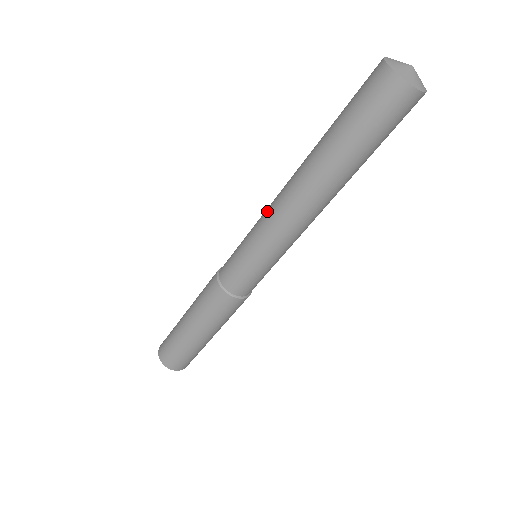
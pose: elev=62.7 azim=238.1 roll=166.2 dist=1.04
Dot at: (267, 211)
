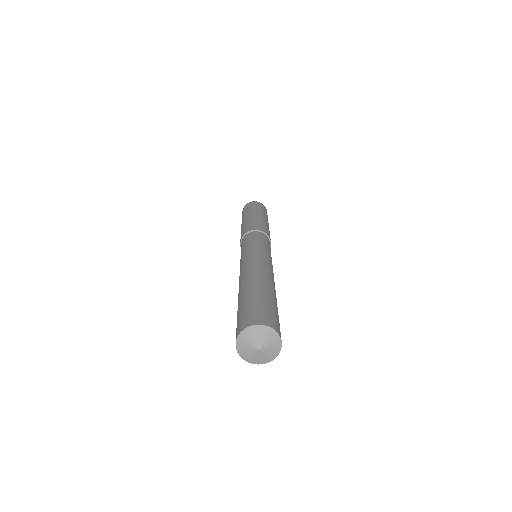
Dot at: occluded
